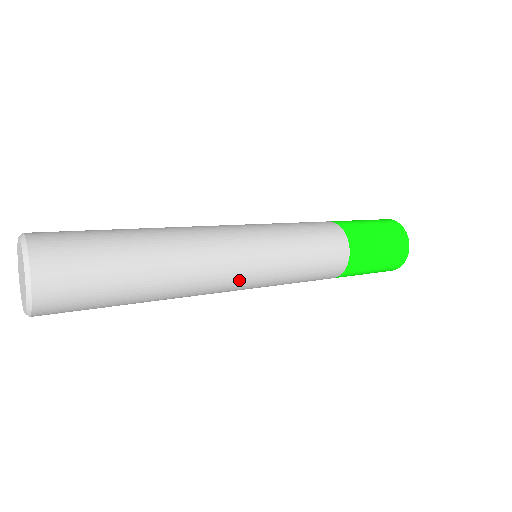
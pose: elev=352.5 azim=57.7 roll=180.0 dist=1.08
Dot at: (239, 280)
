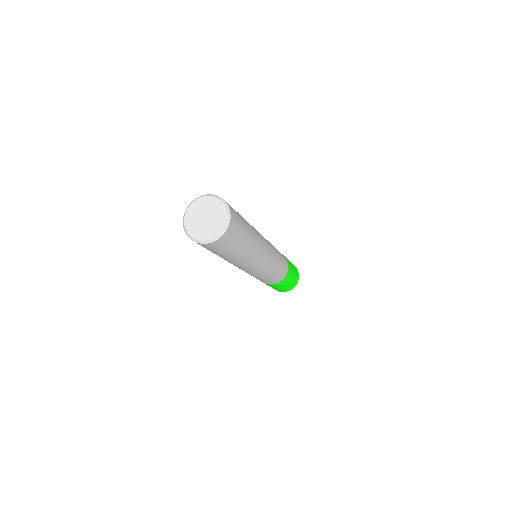
Dot at: (268, 248)
